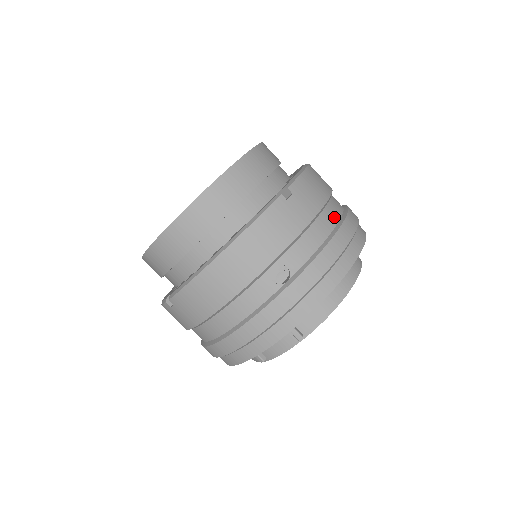
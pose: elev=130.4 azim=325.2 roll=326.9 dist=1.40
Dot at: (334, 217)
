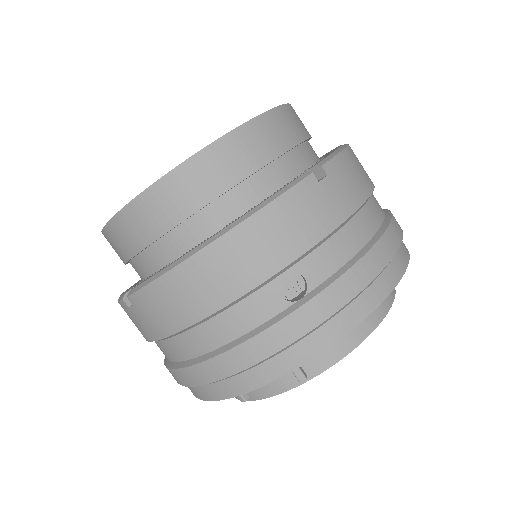
Dot at: (375, 219)
